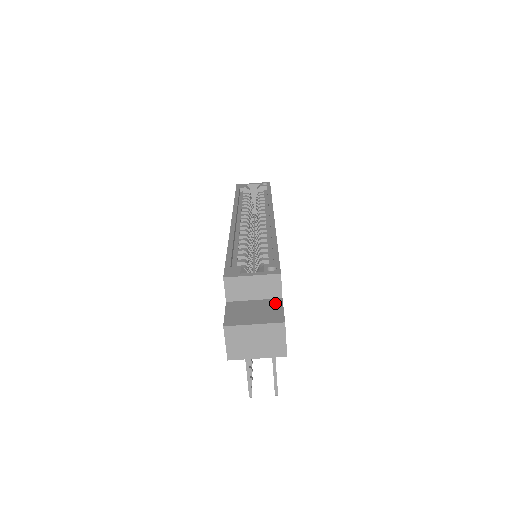
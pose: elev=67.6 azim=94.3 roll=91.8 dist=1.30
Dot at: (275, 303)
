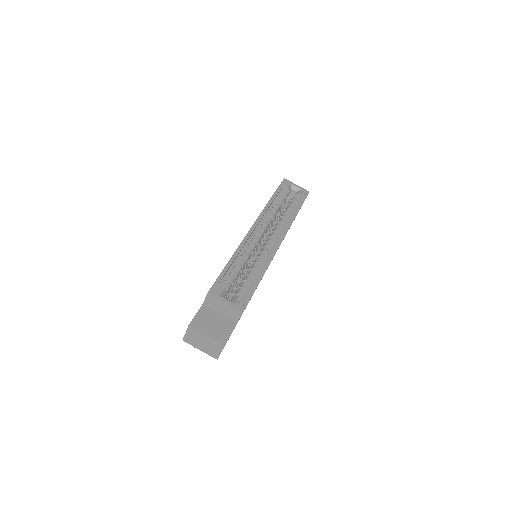
Dot at: (230, 325)
